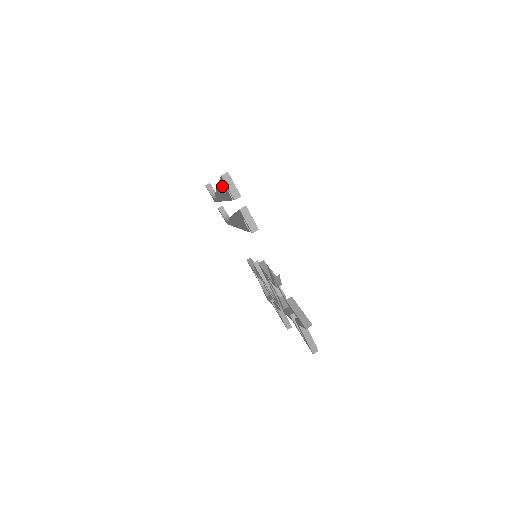
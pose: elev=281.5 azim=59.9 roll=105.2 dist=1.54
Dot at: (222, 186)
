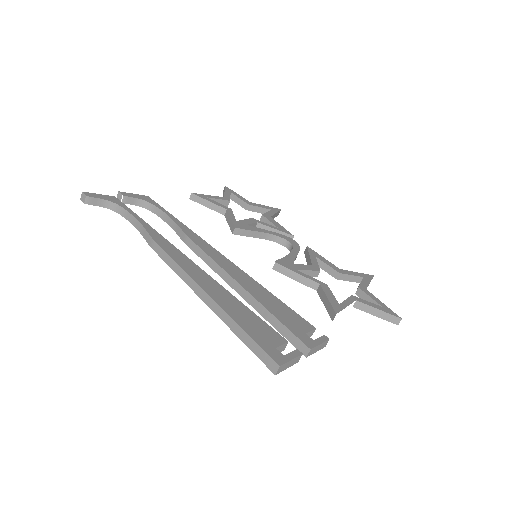
Dot at: occluded
